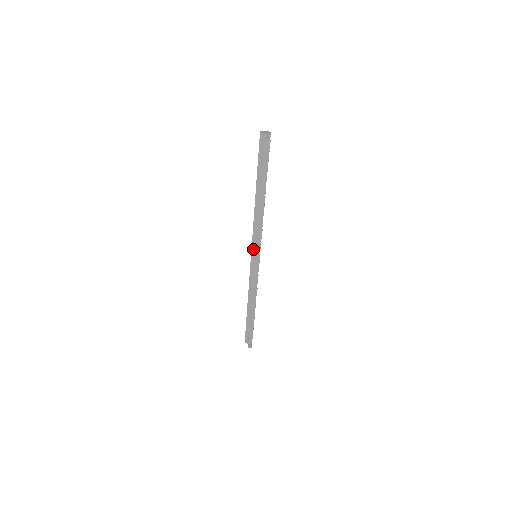
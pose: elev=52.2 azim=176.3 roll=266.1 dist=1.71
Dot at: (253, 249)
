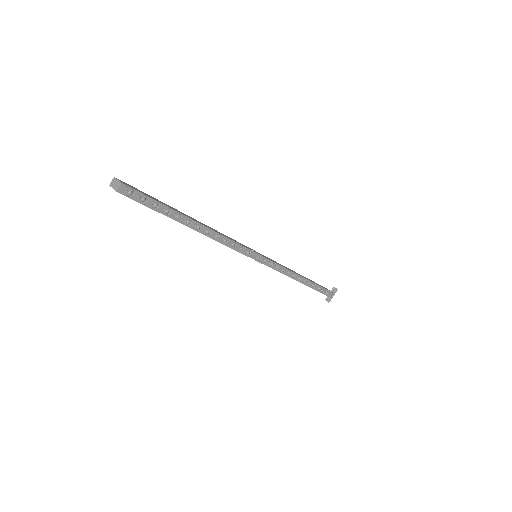
Dot at: occluded
